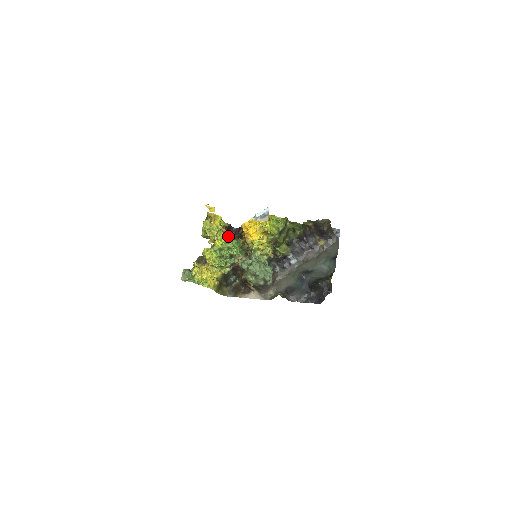
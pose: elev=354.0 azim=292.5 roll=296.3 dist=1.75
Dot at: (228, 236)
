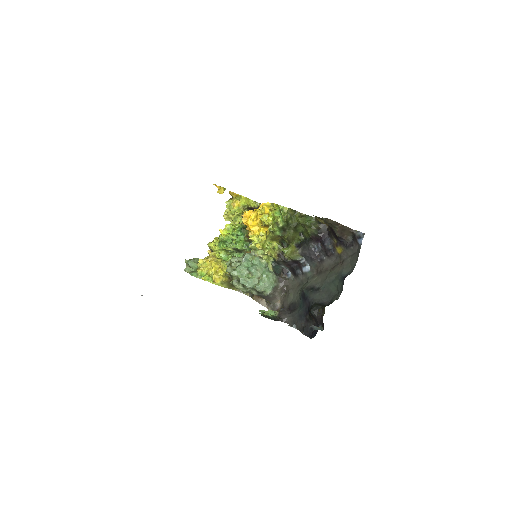
Dot at: (237, 225)
